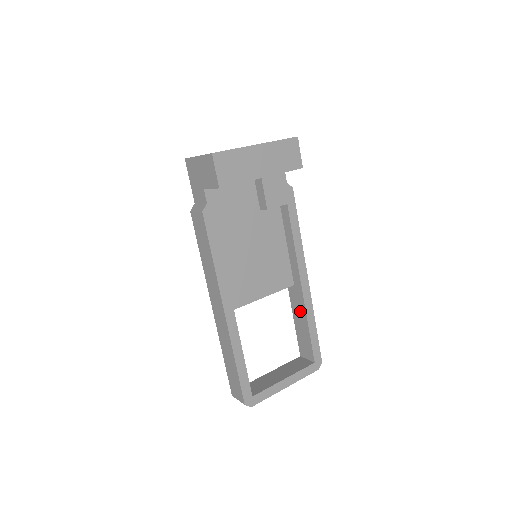
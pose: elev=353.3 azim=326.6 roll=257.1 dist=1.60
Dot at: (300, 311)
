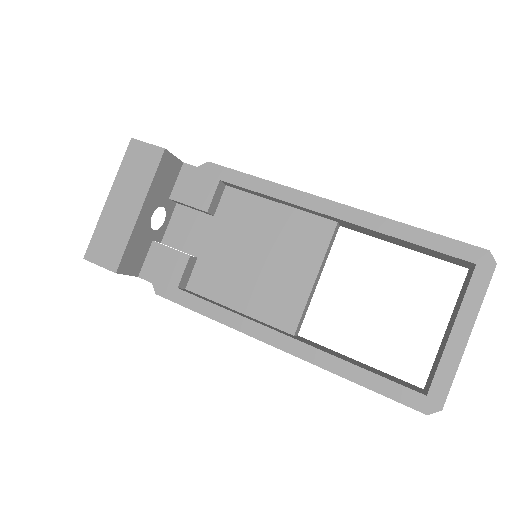
Dot at: (379, 236)
